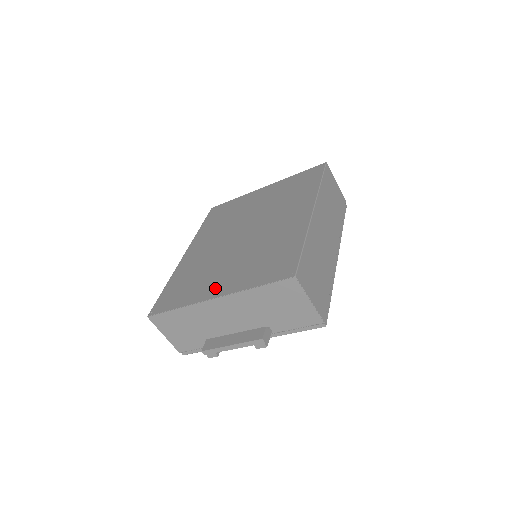
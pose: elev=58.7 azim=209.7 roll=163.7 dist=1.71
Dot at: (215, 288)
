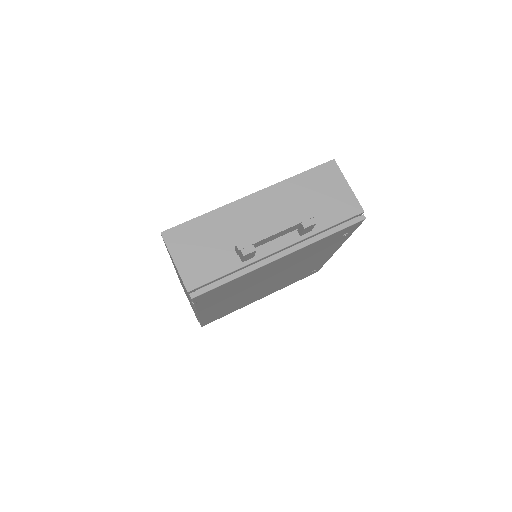
Dot at: occluded
